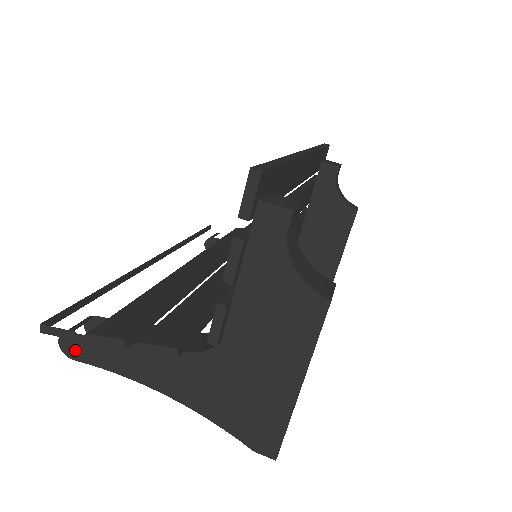
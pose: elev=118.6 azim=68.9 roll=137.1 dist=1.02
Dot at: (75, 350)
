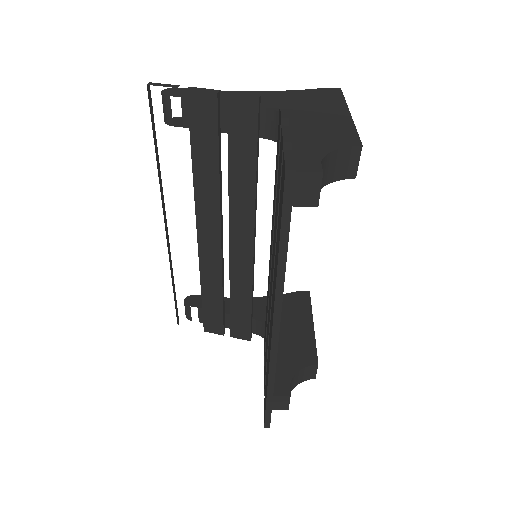
Dot at: occluded
